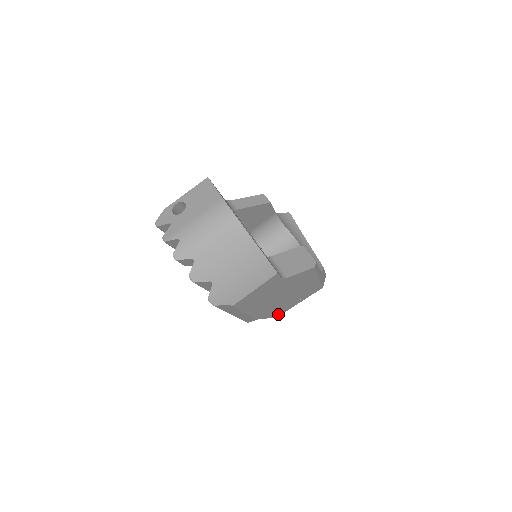
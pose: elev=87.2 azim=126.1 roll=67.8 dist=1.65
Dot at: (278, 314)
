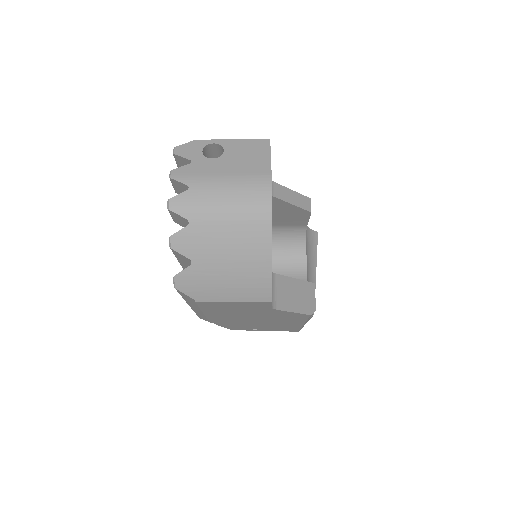
Dot at: (236, 328)
